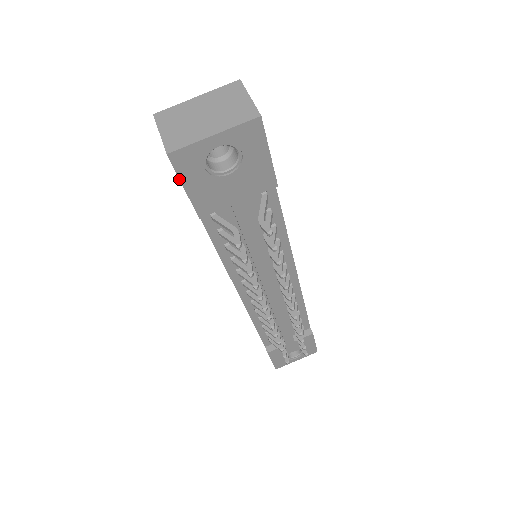
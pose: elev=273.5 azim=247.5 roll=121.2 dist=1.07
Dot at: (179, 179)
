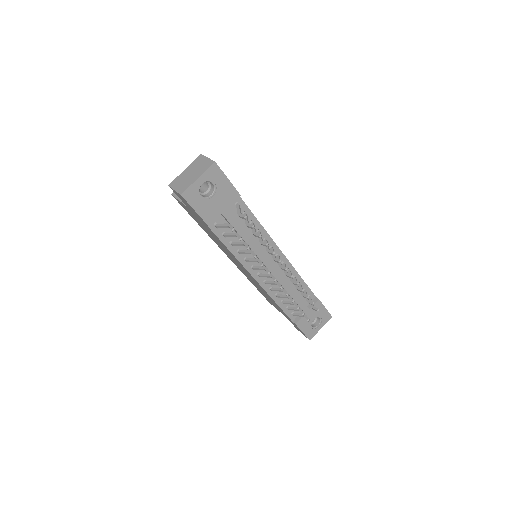
Dot at: (191, 206)
